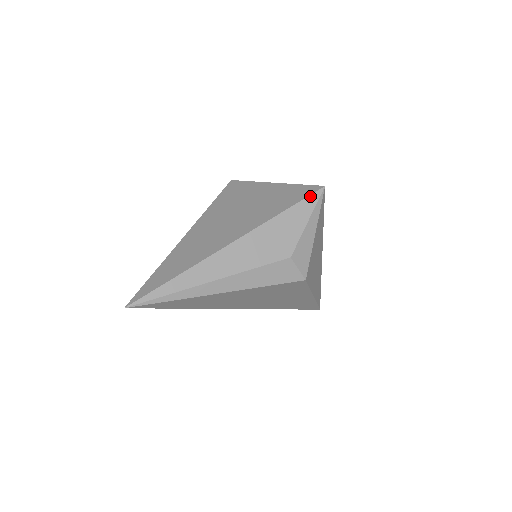
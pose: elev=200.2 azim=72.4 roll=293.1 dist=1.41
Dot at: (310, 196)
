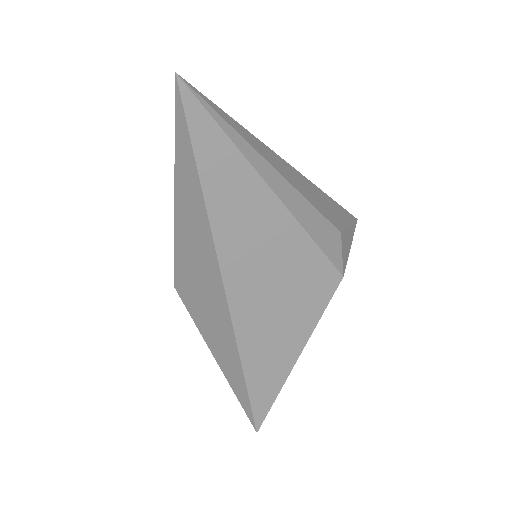
Dot at: (349, 213)
